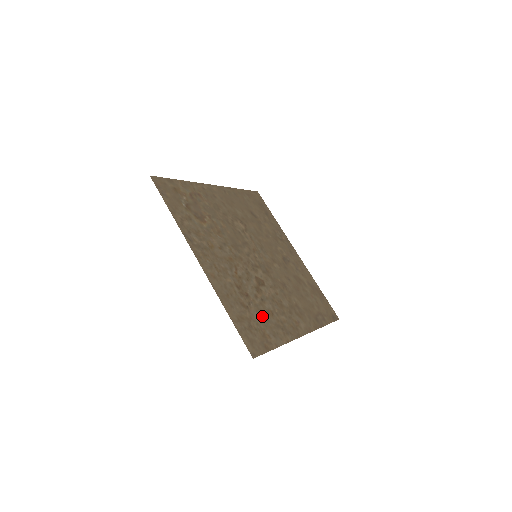
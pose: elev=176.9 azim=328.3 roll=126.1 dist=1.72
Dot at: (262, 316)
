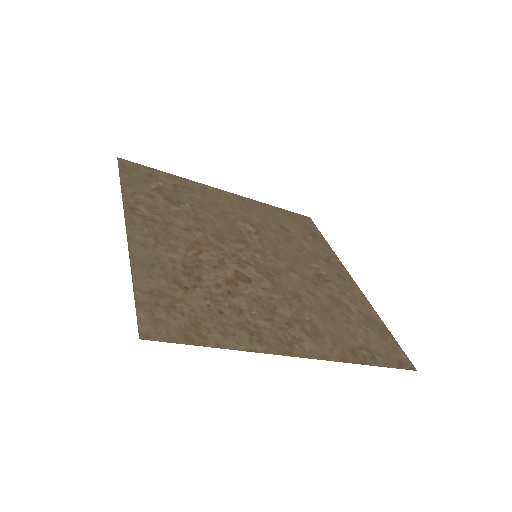
Dot at: (213, 306)
